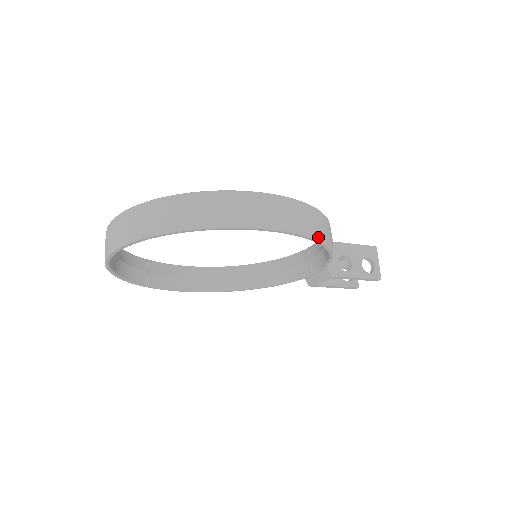
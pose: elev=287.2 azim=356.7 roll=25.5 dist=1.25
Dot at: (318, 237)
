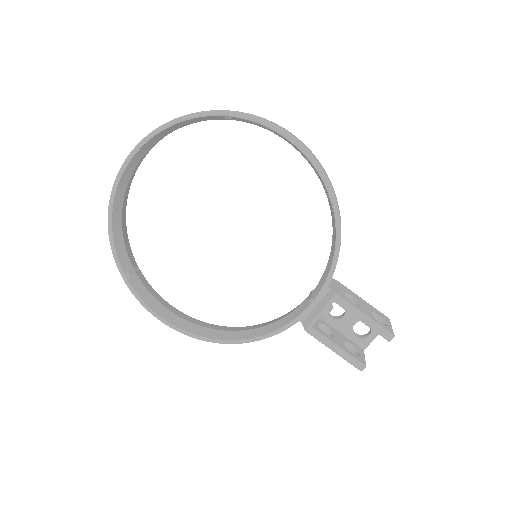
Dot at: (329, 181)
